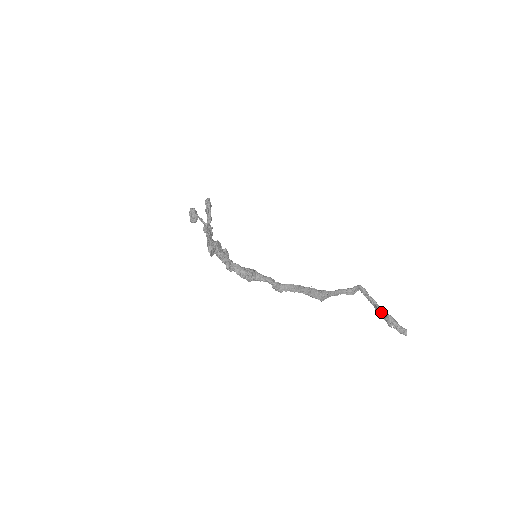
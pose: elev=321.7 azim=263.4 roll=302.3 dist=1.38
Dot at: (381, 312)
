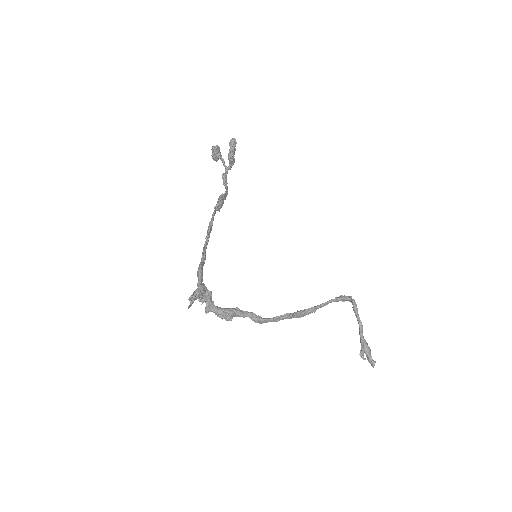
Dot at: (360, 338)
